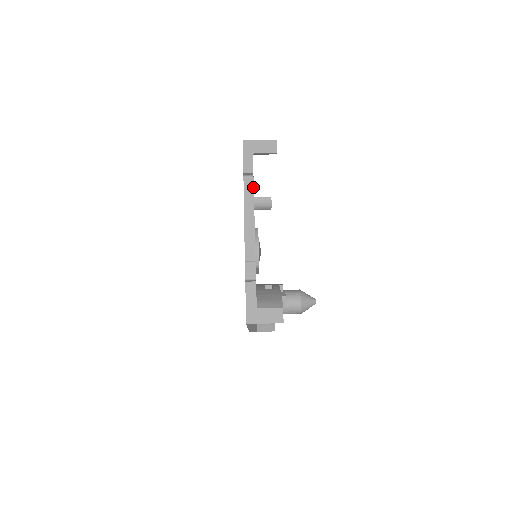
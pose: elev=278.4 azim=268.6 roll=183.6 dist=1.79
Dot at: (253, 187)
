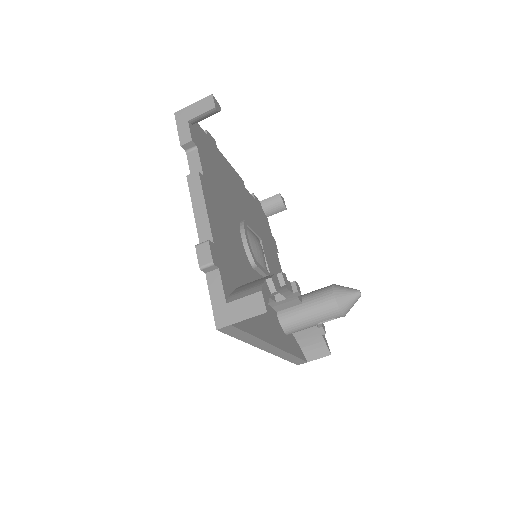
Dot at: (199, 159)
